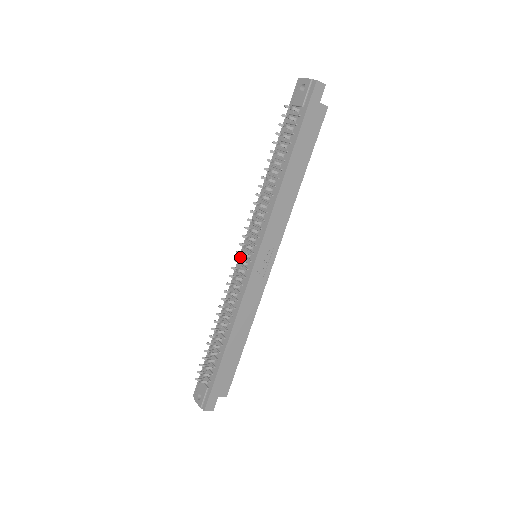
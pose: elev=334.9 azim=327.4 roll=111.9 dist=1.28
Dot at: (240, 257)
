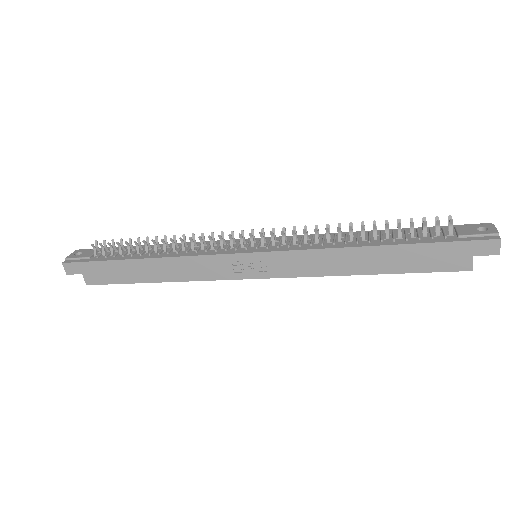
Dot at: (249, 239)
